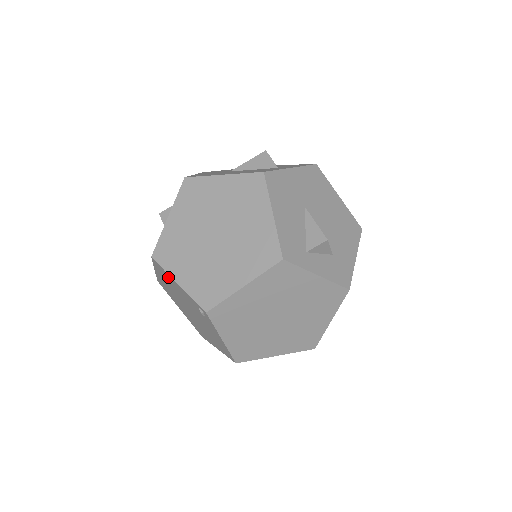
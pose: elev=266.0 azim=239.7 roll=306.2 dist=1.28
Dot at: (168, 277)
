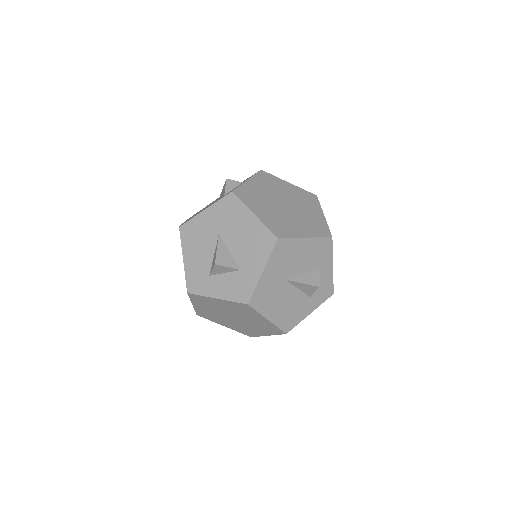
Dot at: occluded
